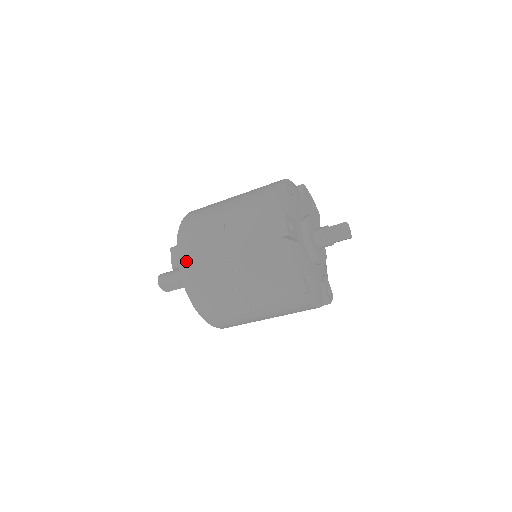
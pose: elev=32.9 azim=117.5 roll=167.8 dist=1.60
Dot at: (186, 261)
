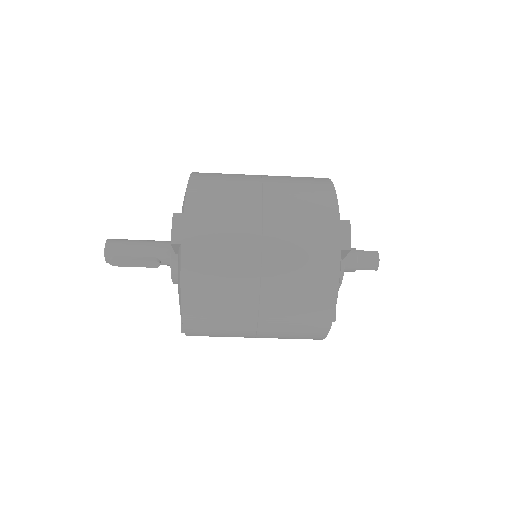
Dot at: (196, 239)
